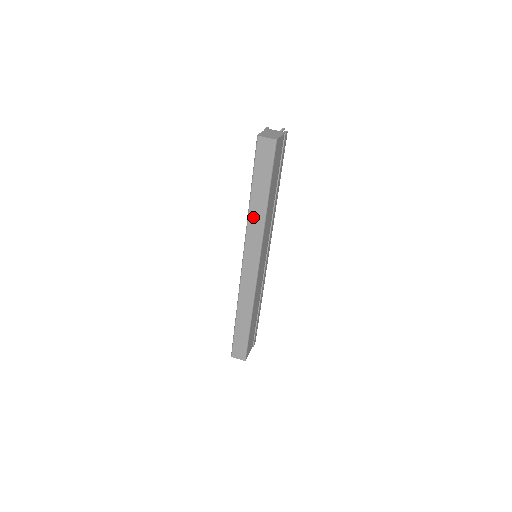
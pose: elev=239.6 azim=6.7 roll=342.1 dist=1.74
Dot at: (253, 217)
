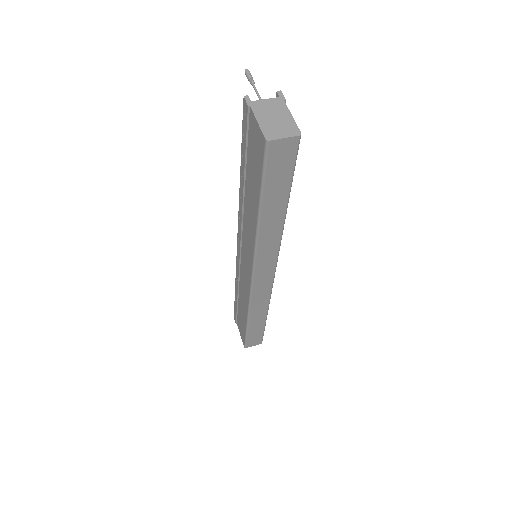
Dot at: (265, 235)
